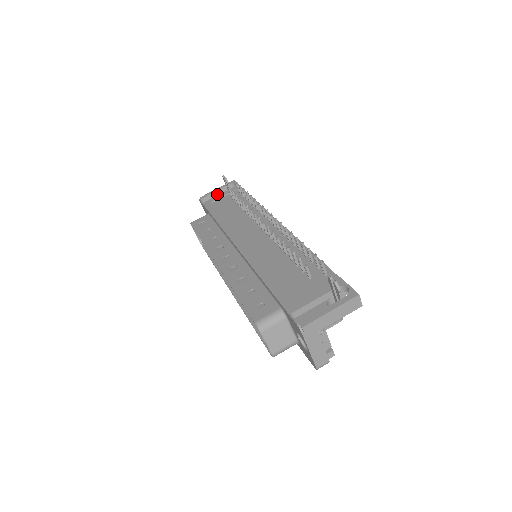
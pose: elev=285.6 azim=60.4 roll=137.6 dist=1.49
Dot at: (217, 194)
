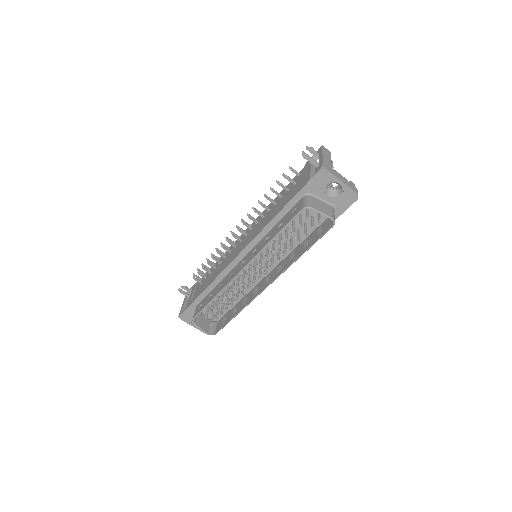
Dot at: occluded
